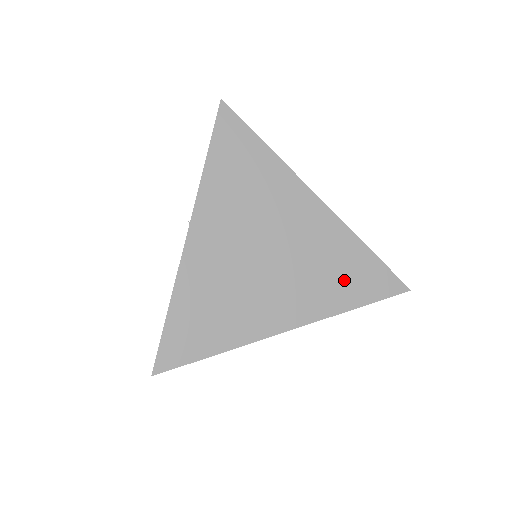
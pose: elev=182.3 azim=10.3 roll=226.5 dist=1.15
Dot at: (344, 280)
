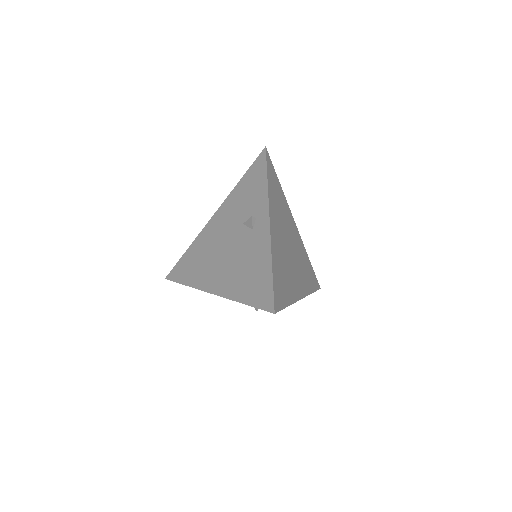
Dot at: (308, 275)
